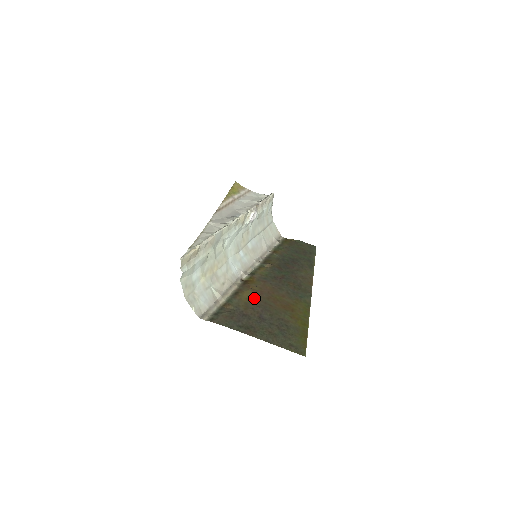
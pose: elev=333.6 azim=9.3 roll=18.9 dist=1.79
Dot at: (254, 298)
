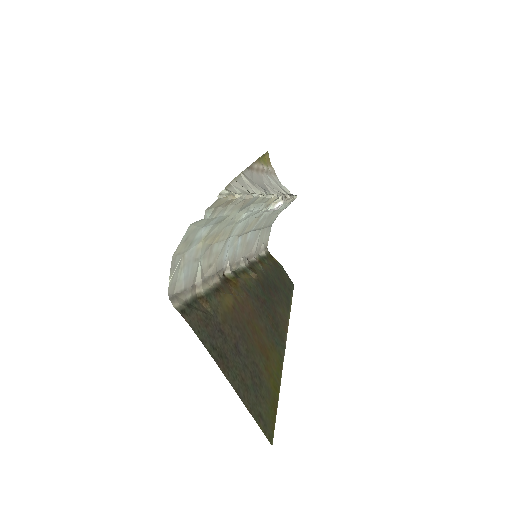
Dot at: (235, 311)
